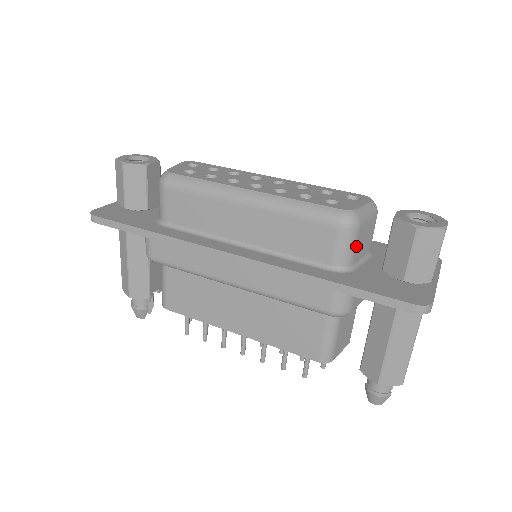
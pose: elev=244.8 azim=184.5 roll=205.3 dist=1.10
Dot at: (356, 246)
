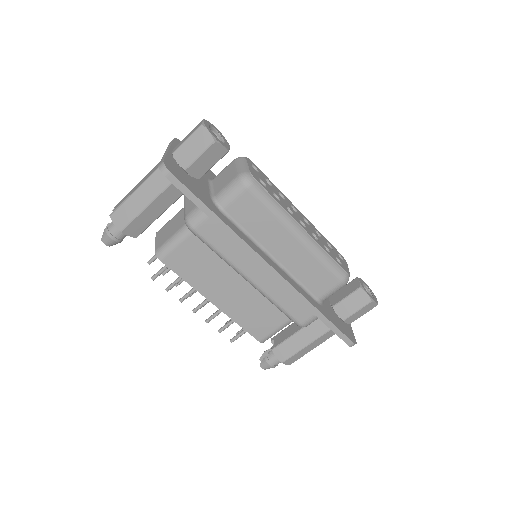
Dot at: occluded
